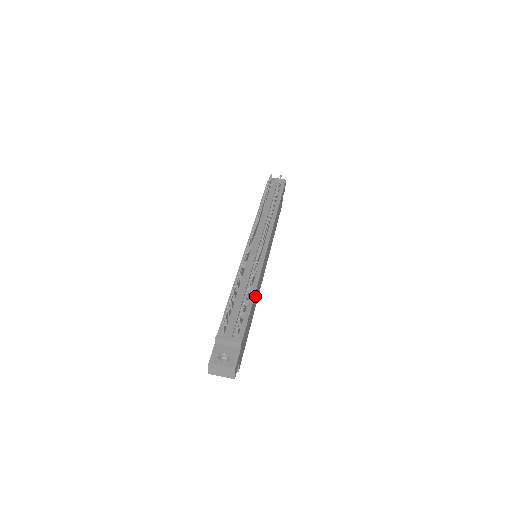
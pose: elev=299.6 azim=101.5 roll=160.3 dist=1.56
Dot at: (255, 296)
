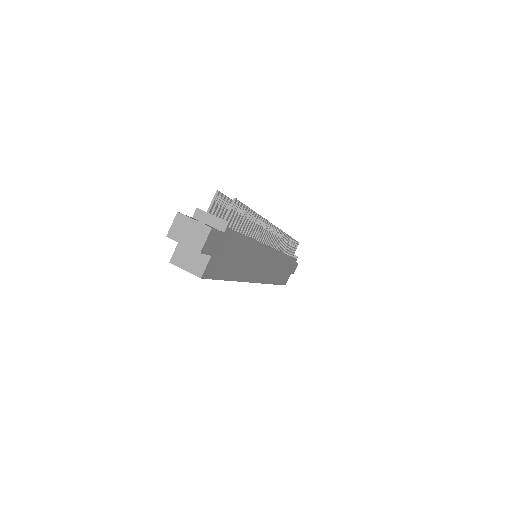
Dot at: (250, 250)
